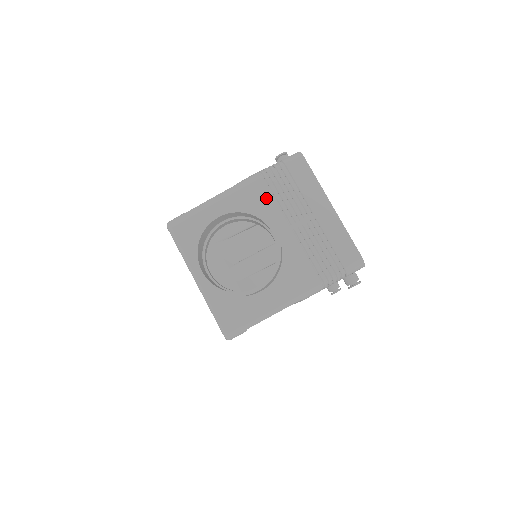
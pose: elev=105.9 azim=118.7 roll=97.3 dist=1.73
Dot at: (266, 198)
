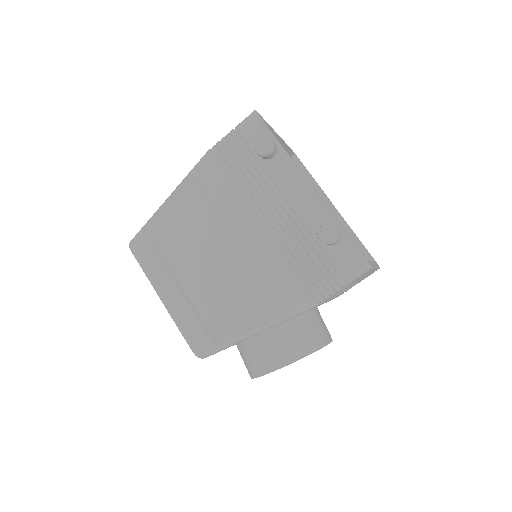
Dot at: occluded
